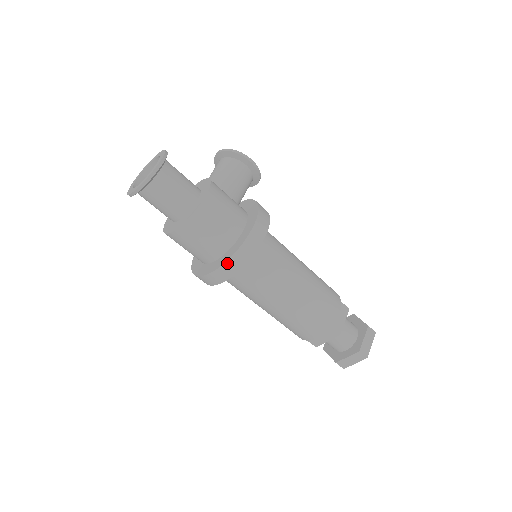
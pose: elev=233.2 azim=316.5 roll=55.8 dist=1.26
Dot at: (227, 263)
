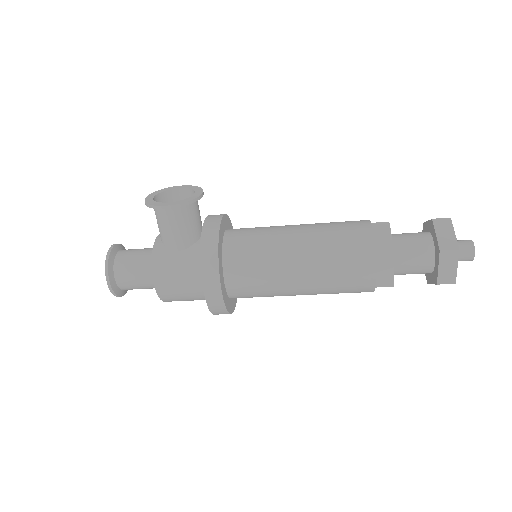
Dot at: (215, 314)
